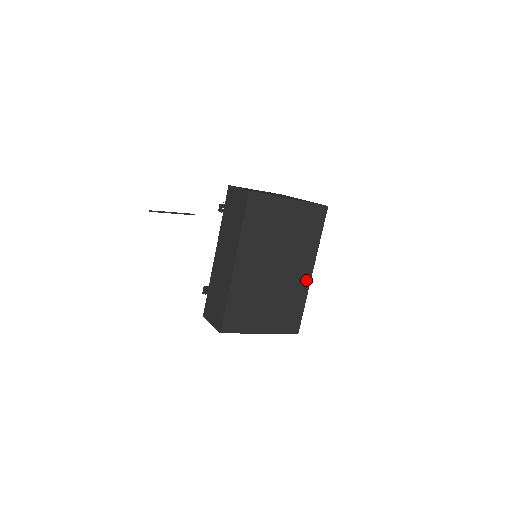
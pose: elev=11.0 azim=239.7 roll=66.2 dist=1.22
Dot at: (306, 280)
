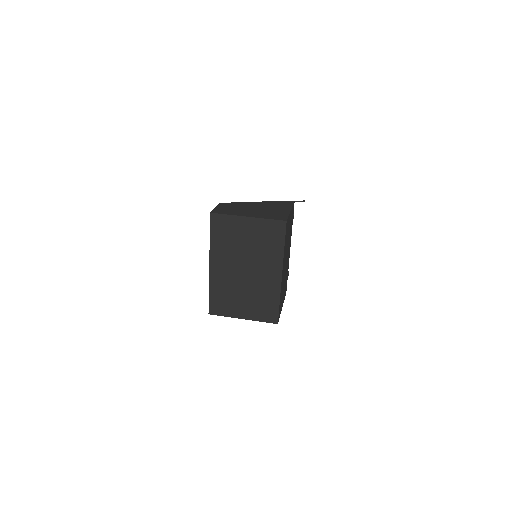
Dot at: (277, 281)
